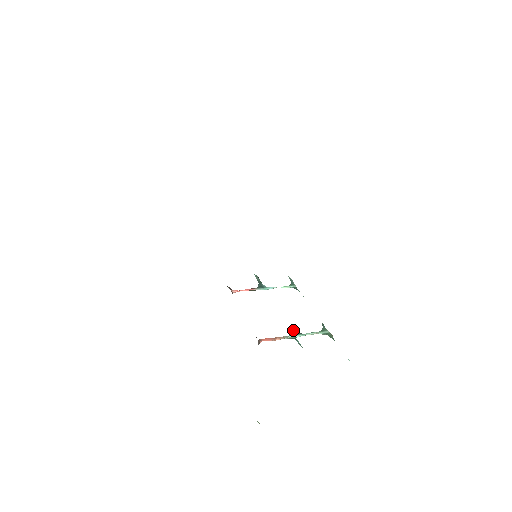
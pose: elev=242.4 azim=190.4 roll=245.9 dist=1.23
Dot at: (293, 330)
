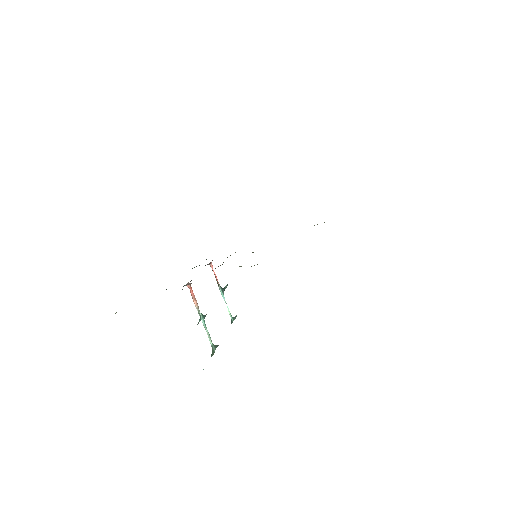
Dot at: (205, 316)
